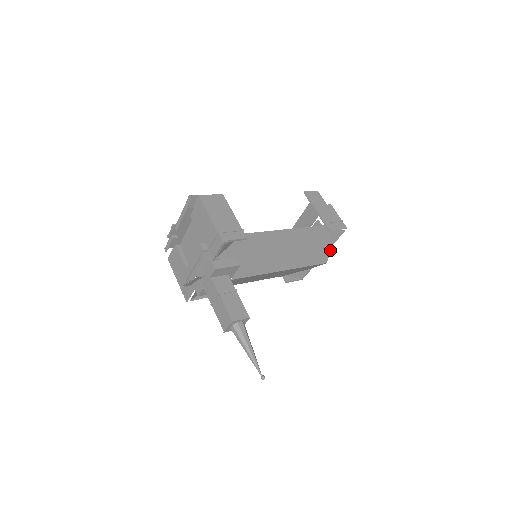
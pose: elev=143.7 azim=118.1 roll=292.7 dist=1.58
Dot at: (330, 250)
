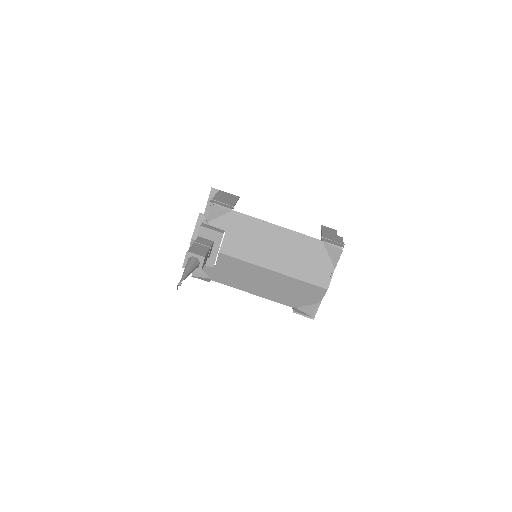
Dot at: (331, 275)
